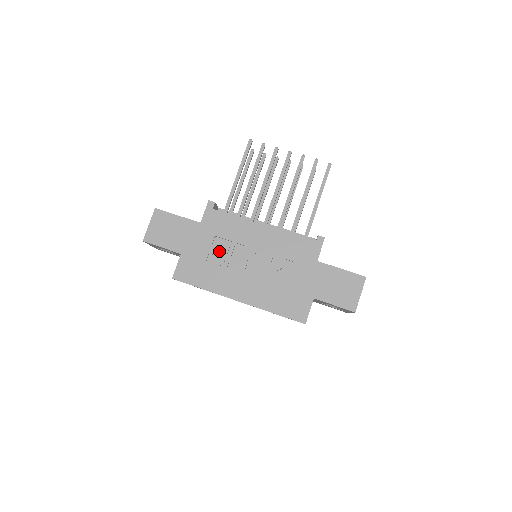
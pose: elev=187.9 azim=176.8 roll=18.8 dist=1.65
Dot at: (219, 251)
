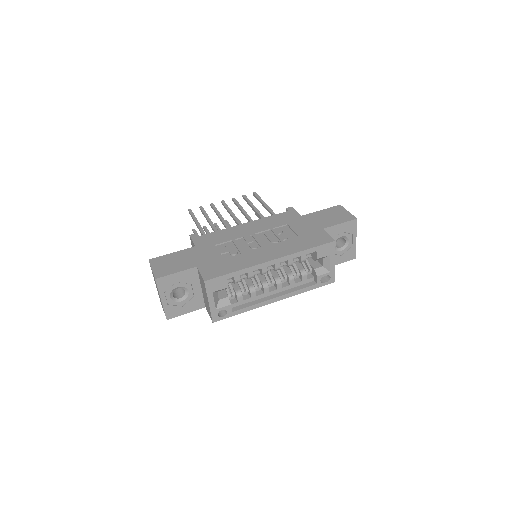
Dot at: (226, 249)
